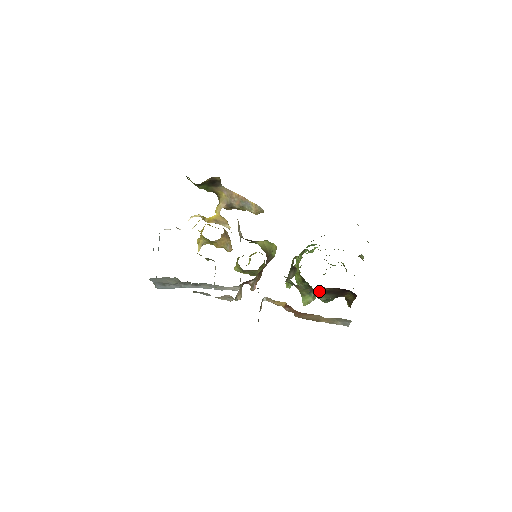
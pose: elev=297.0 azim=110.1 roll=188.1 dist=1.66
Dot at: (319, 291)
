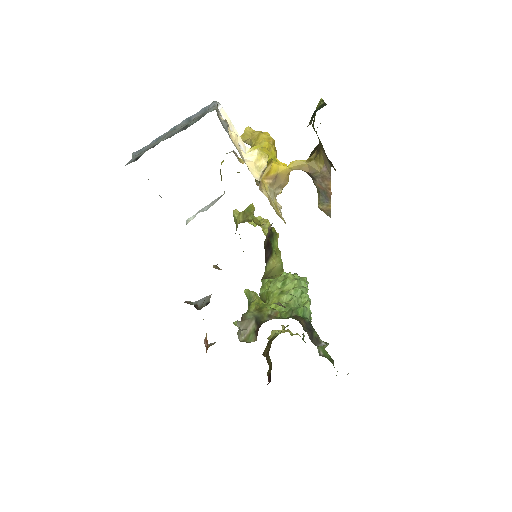
Dot at: occluded
